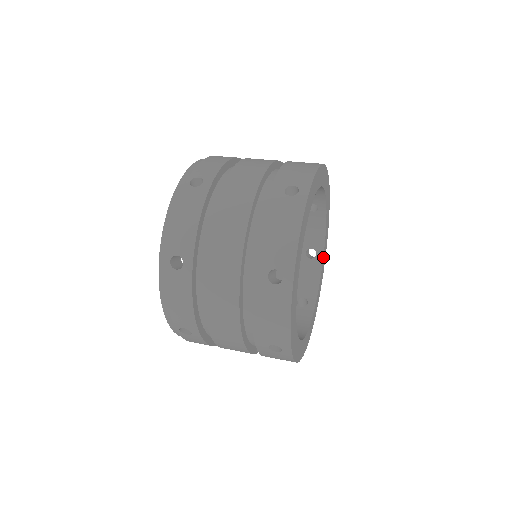
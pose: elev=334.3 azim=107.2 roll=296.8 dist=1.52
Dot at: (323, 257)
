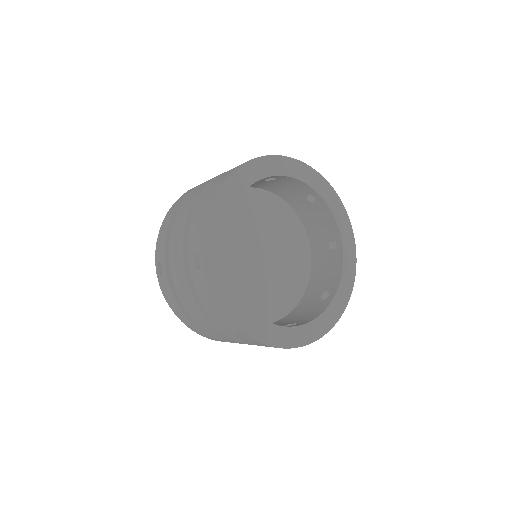
Dot at: (343, 246)
